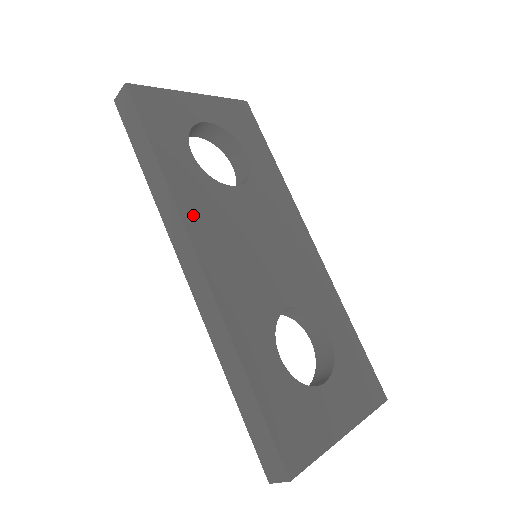
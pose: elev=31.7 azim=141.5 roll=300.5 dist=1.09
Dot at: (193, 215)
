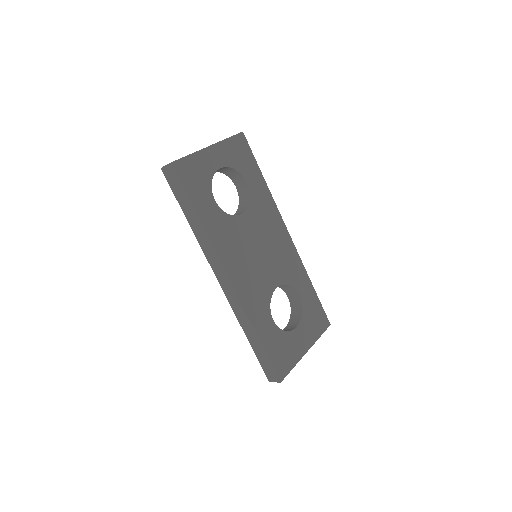
Dot at: (222, 248)
